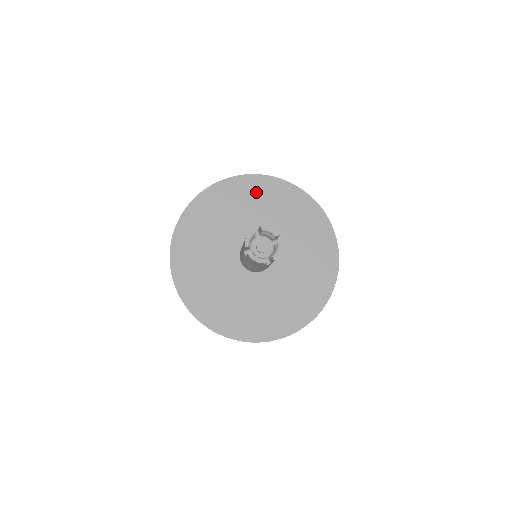
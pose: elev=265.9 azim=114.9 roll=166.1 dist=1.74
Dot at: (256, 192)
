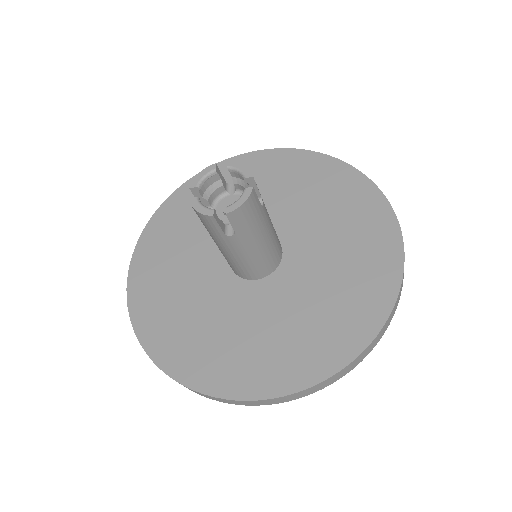
Dot at: (289, 170)
